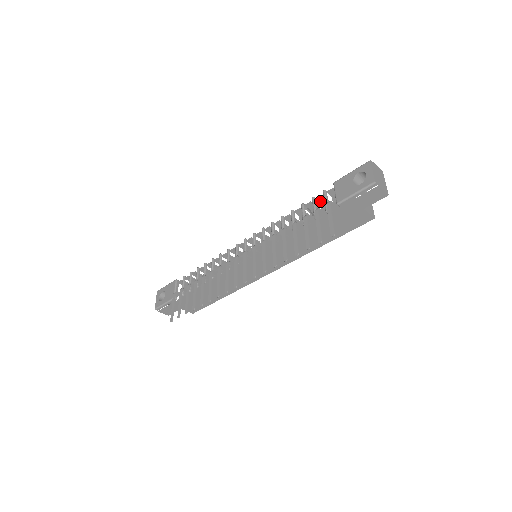
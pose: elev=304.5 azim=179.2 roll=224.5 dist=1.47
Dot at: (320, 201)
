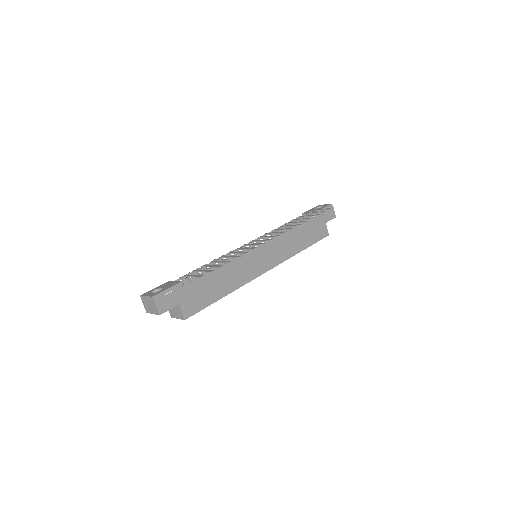
Dot at: occluded
